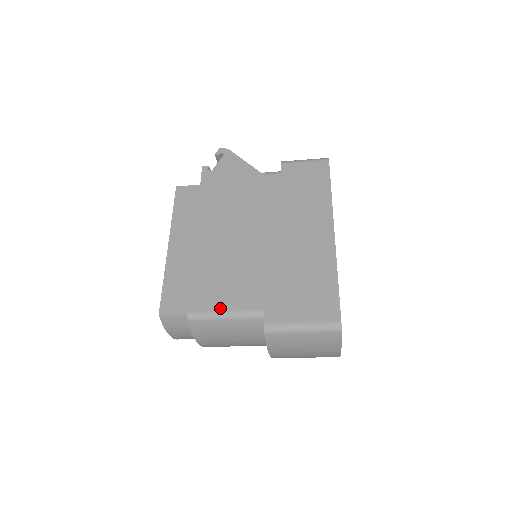
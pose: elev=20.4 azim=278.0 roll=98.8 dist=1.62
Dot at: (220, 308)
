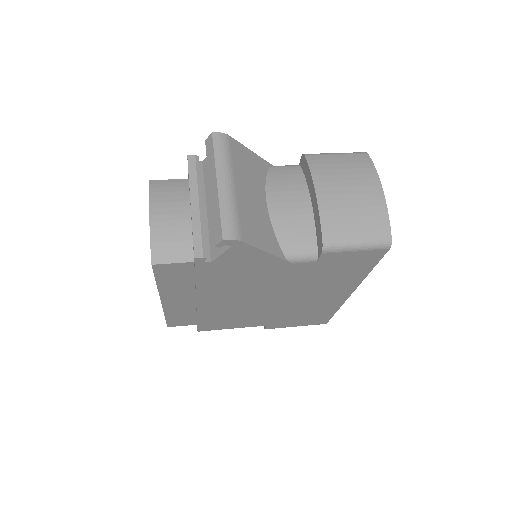
Dot at: (228, 328)
